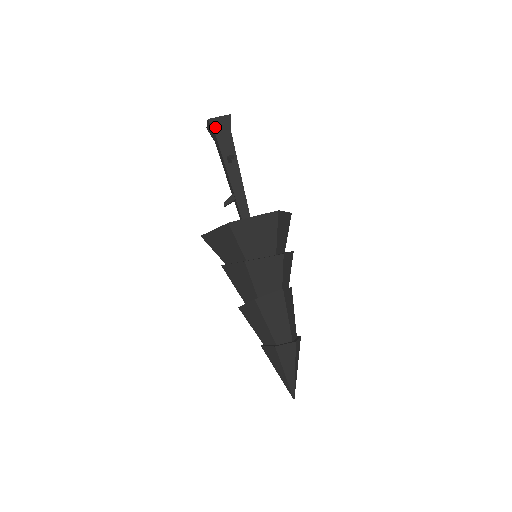
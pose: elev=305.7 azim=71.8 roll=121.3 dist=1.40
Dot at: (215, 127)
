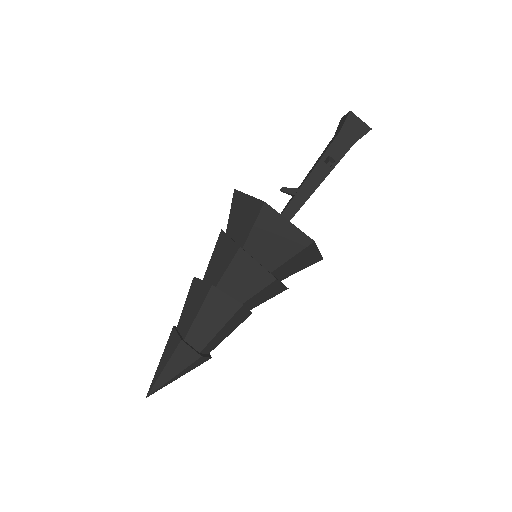
Dot at: (348, 123)
